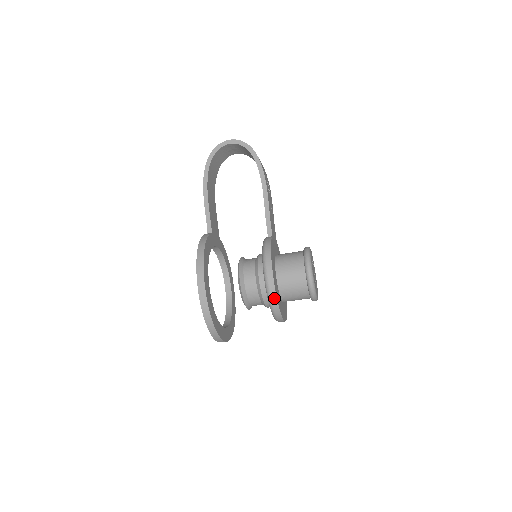
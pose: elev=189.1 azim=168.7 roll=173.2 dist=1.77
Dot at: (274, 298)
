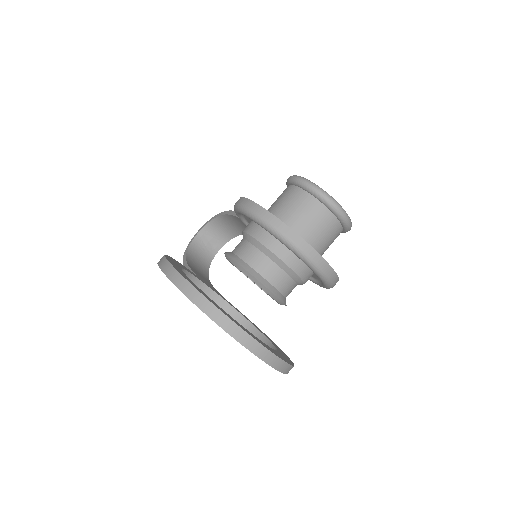
Dot at: (259, 210)
